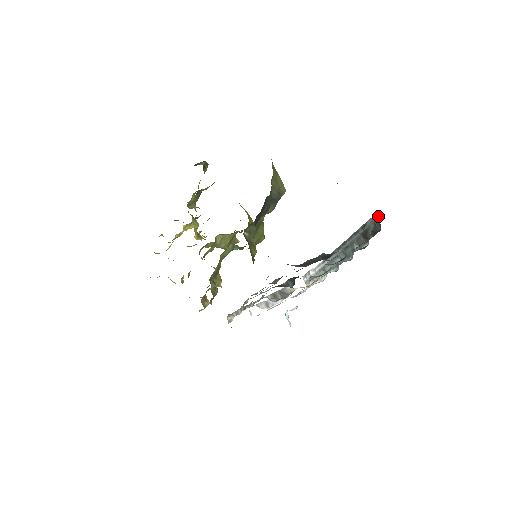
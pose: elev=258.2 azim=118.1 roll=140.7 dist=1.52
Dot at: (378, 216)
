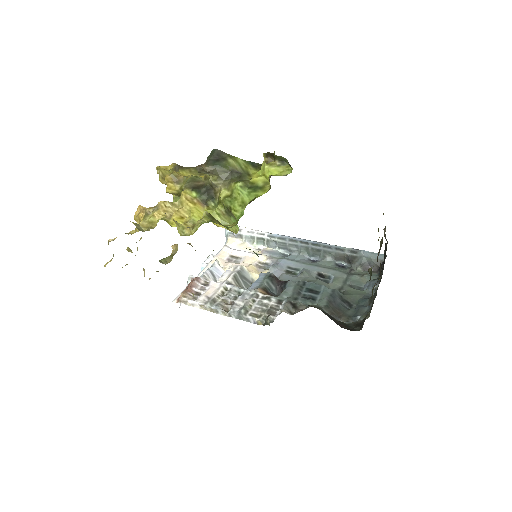
Dot at: (379, 259)
